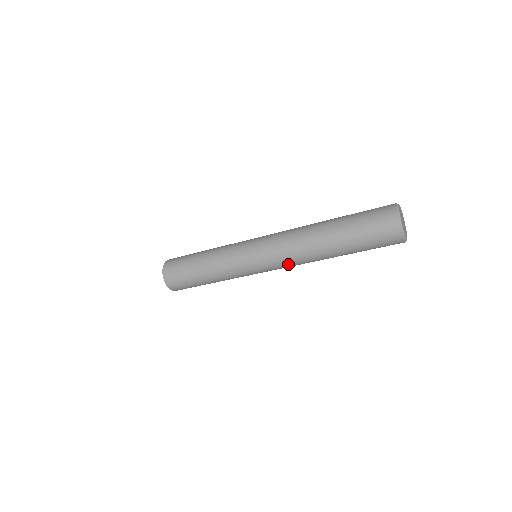
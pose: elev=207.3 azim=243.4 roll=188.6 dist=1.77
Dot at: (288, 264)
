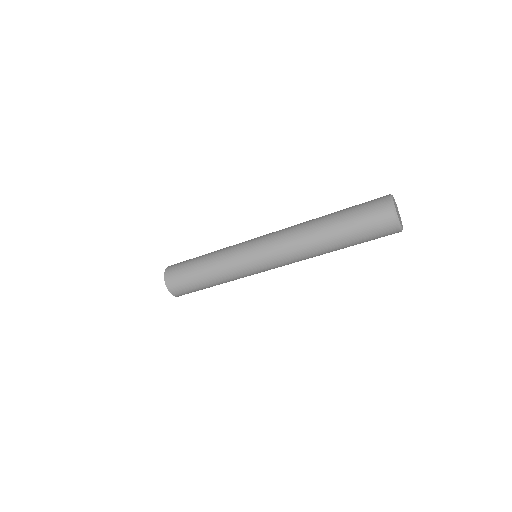
Dot at: occluded
